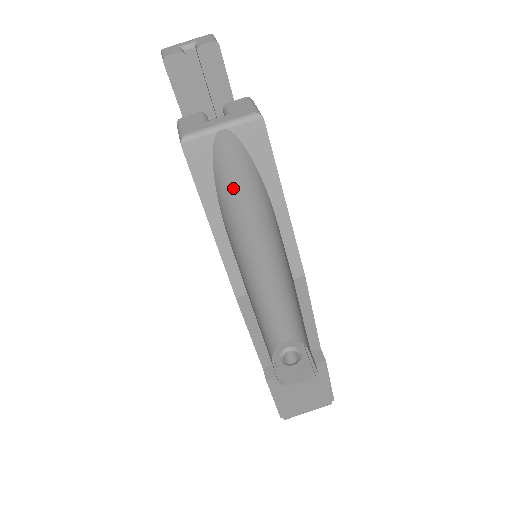
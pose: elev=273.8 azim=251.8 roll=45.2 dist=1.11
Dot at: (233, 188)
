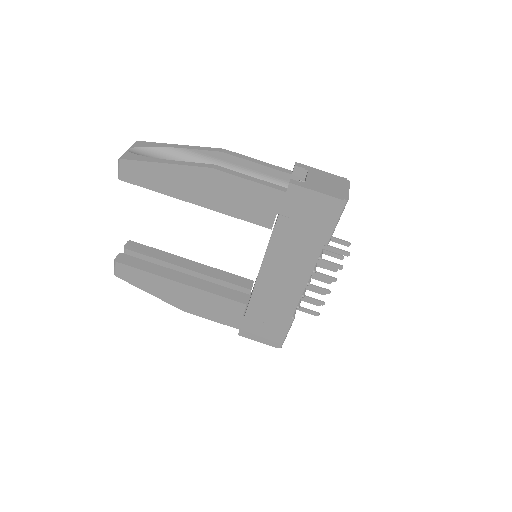
Dot at: occluded
